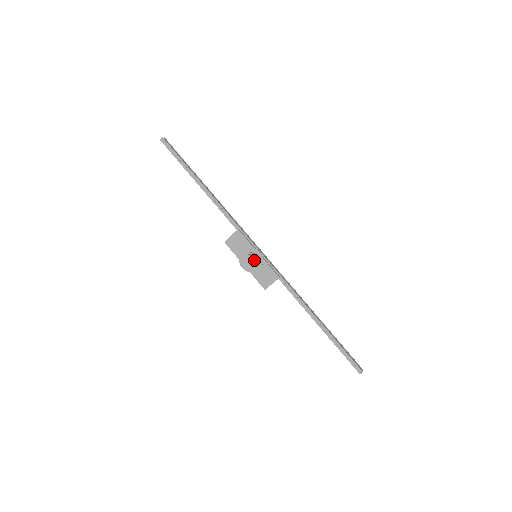
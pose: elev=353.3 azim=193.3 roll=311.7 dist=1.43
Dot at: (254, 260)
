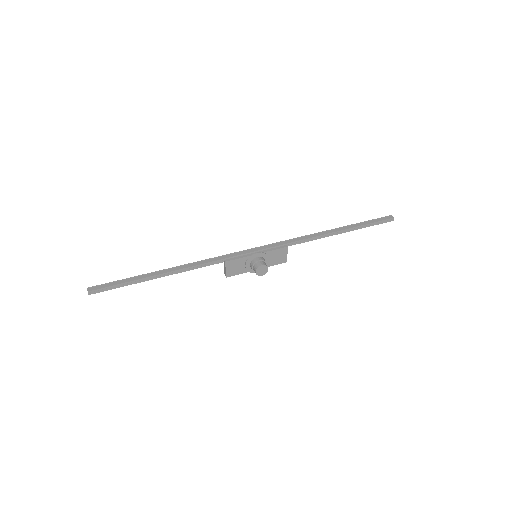
Dot at: (265, 265)
